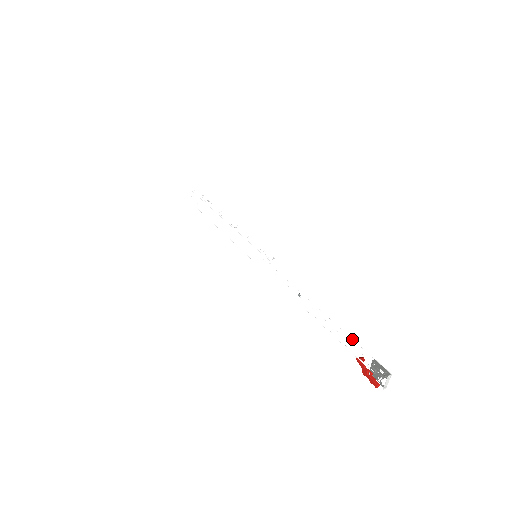
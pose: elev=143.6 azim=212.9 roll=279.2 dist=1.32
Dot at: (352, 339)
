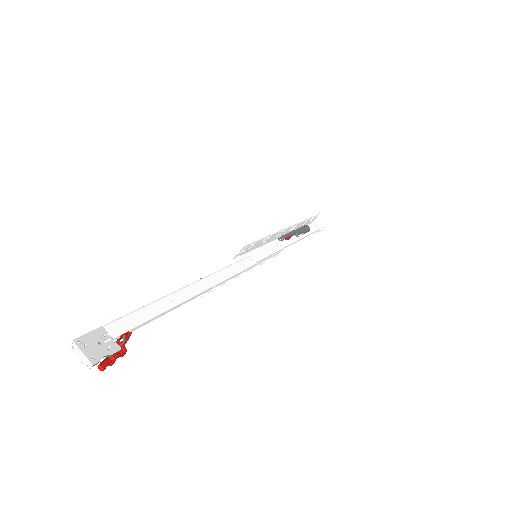
Dot at: (137, 309)
